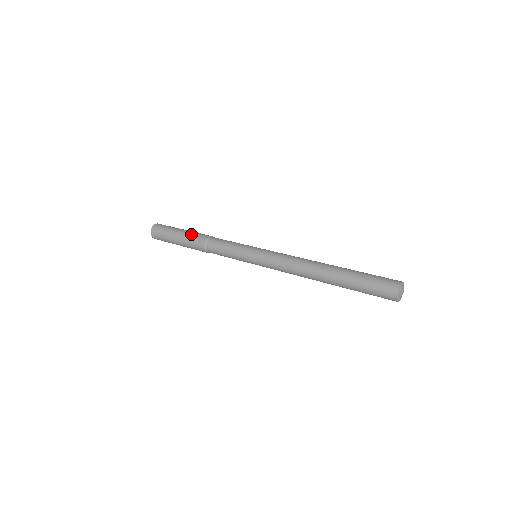
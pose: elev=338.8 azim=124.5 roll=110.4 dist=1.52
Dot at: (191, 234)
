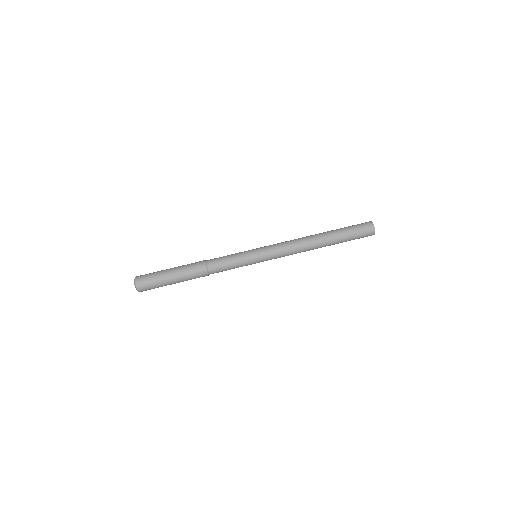
Dot at: (186, 269)
